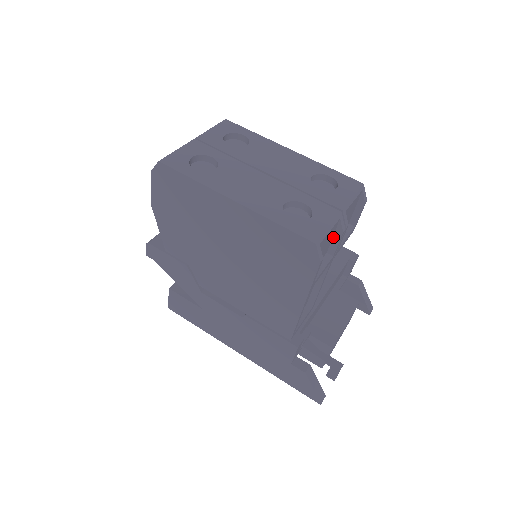
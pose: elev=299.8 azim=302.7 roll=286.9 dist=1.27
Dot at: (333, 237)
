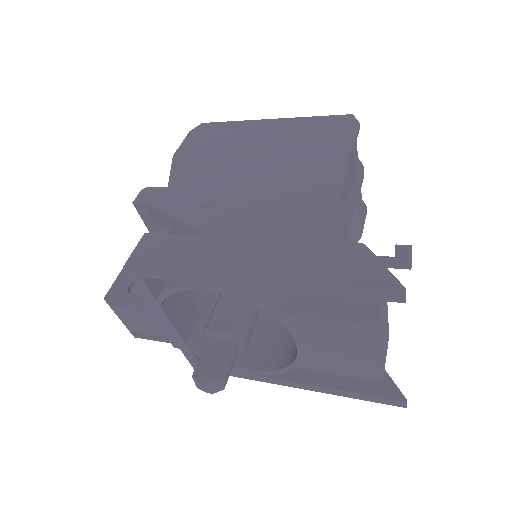
Dot at: occluded
